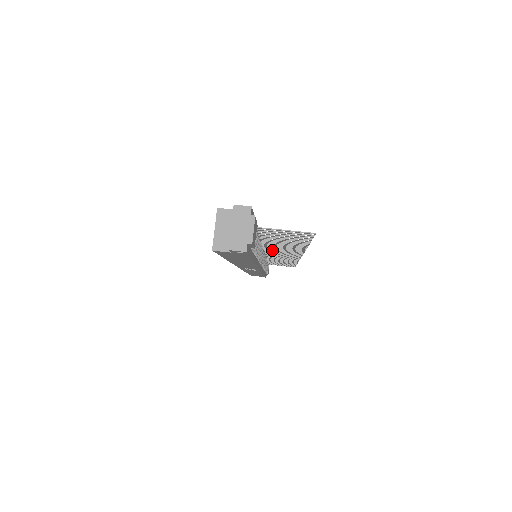
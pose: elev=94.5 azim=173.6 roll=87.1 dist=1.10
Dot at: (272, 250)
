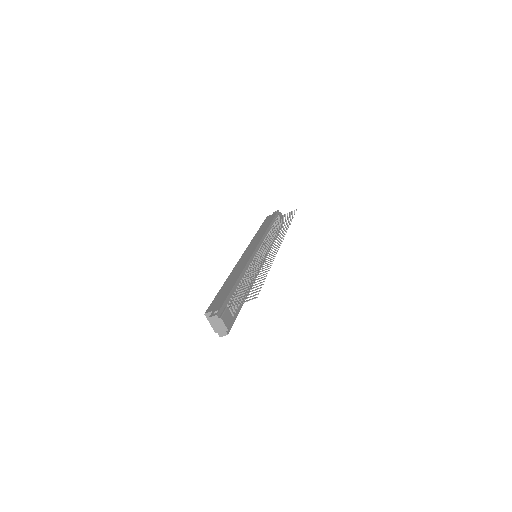
Dot at: (259, 259)
